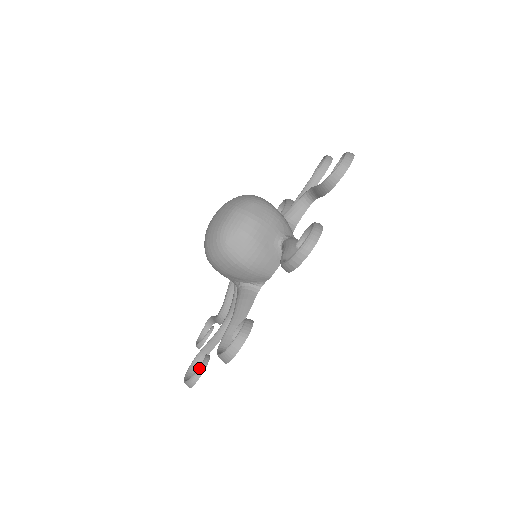
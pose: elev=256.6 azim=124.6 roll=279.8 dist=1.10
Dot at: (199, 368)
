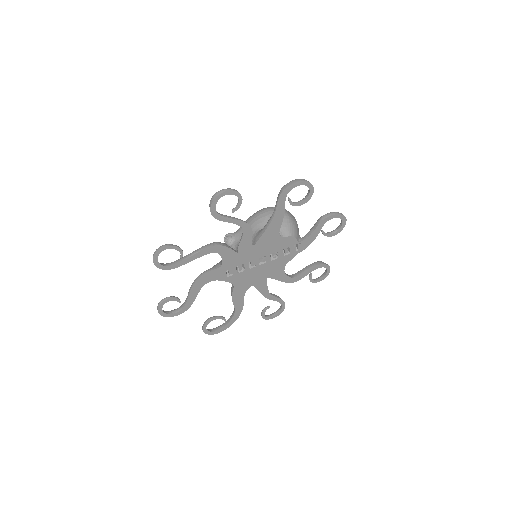
Dot at: (239, 196)
